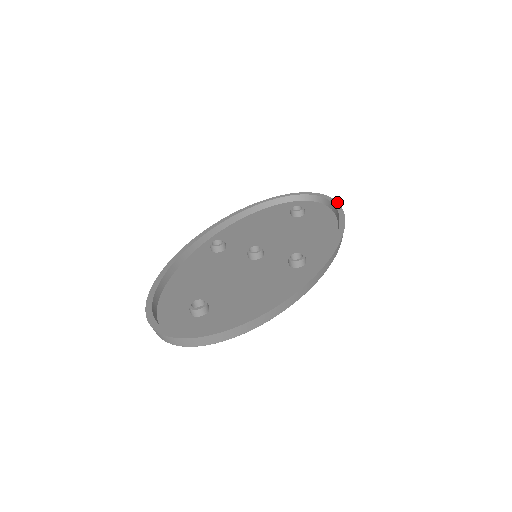
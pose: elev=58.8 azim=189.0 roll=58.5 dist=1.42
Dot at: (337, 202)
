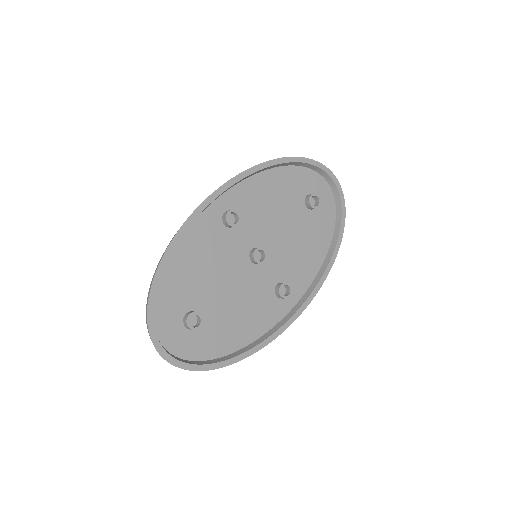
Dot at: (345, 217)
